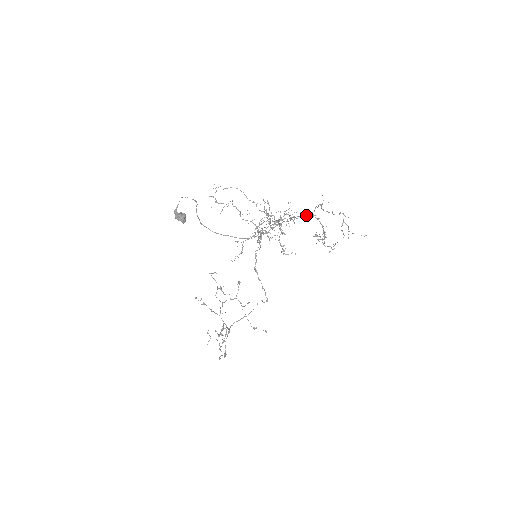
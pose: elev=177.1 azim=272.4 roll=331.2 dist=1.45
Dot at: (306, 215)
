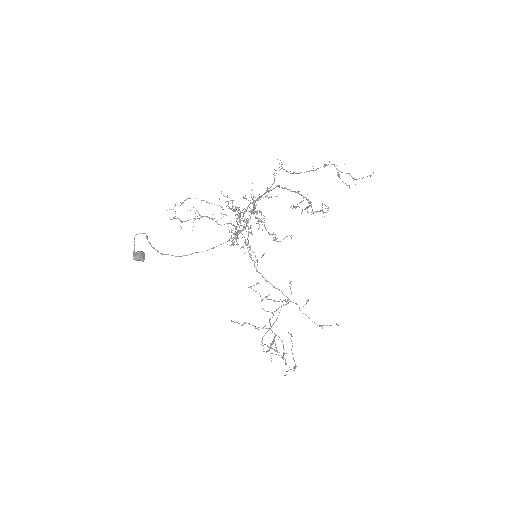
Dot at: (268, 191)
